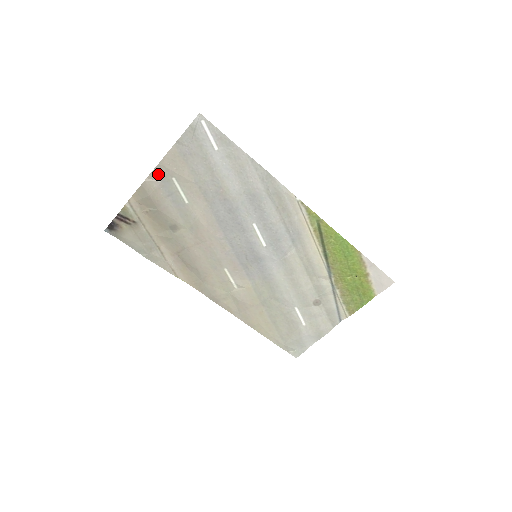
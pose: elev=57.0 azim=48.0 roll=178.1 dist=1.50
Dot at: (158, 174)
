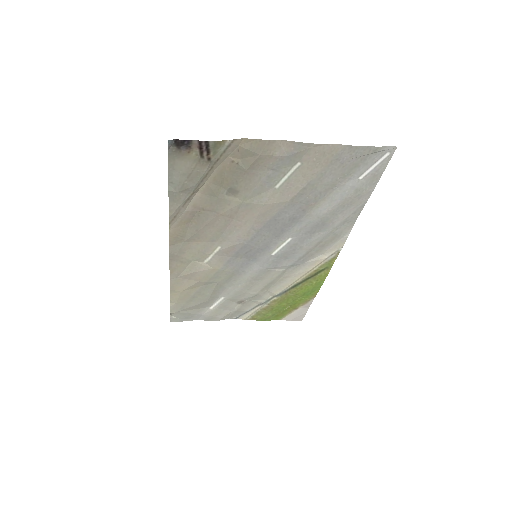
Dot at: (295, 148)
